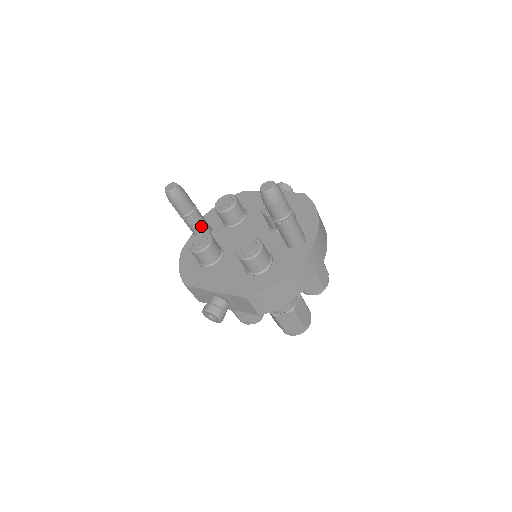
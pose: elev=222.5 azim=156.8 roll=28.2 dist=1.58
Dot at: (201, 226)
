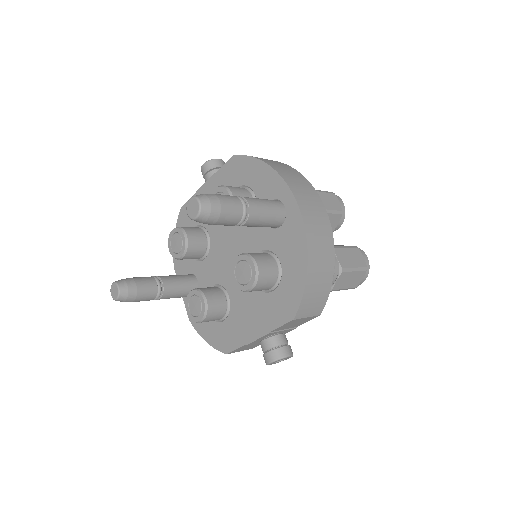
Dot at: (181, 286)
